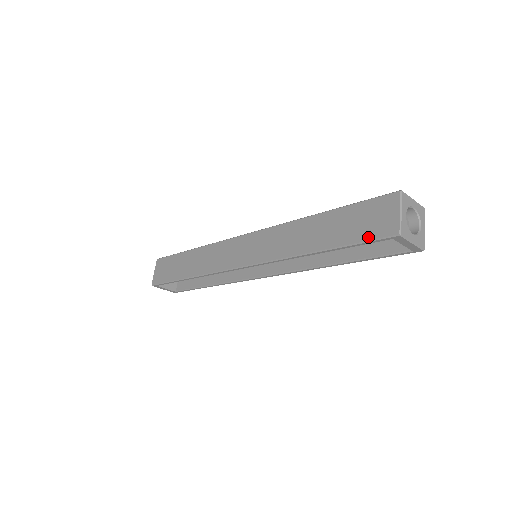
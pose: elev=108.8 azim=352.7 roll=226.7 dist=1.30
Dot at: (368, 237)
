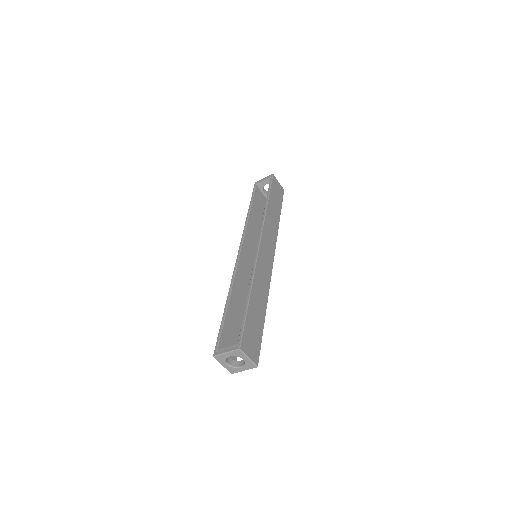
Dot at: occluded
